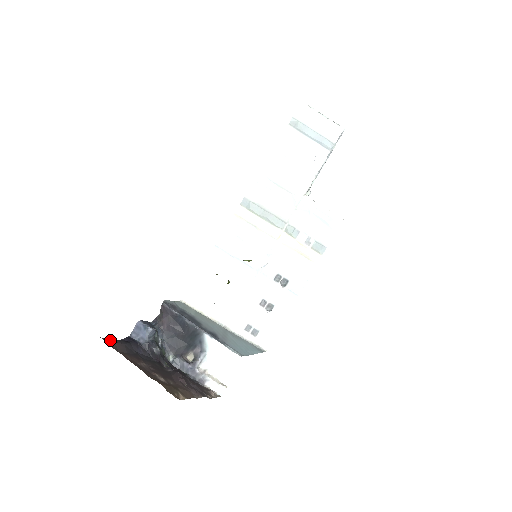
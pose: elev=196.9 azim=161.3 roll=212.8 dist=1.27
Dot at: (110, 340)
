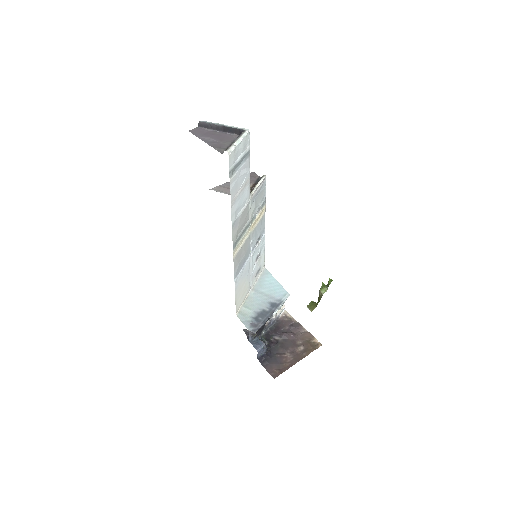
Dot at: (269, 372)
